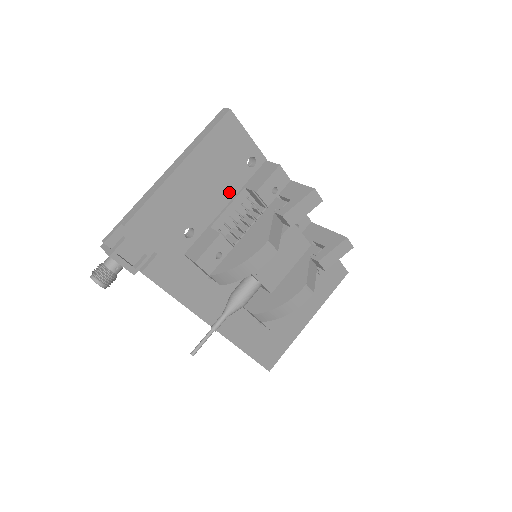
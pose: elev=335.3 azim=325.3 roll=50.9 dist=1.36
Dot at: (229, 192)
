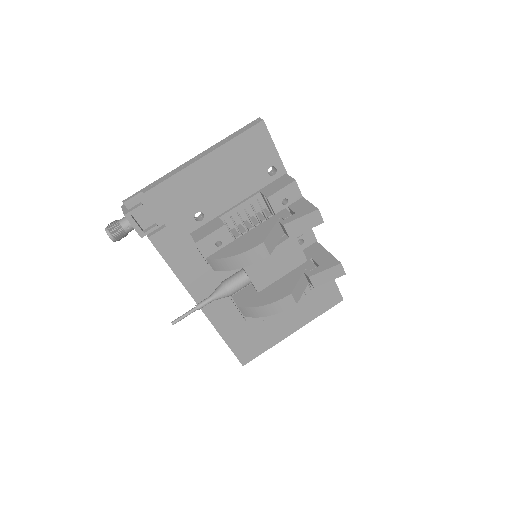
Dot at: (244, 192)
